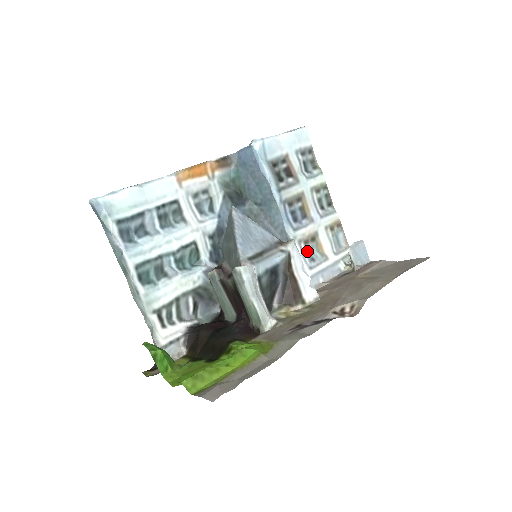
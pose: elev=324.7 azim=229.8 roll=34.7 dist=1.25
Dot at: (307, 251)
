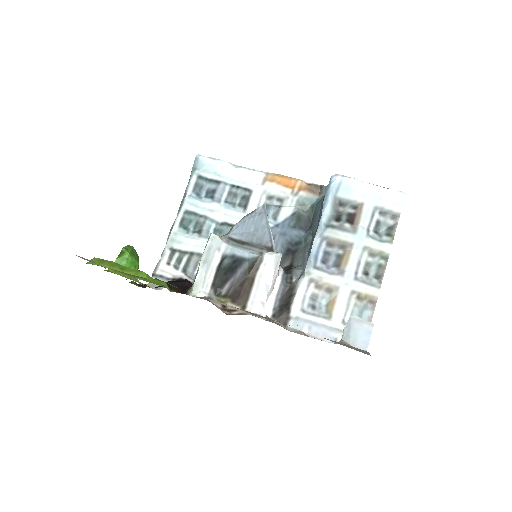
Dot at: (314, 295)
